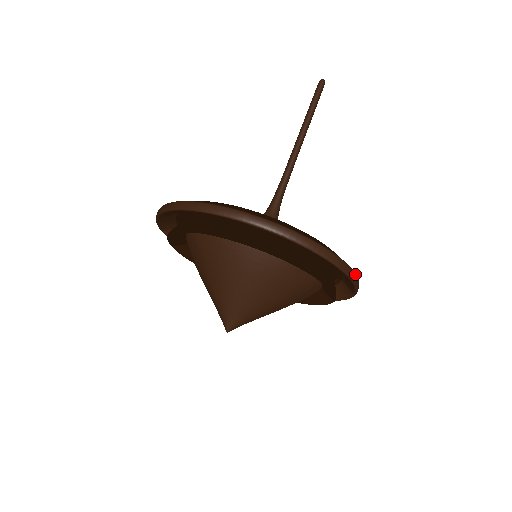
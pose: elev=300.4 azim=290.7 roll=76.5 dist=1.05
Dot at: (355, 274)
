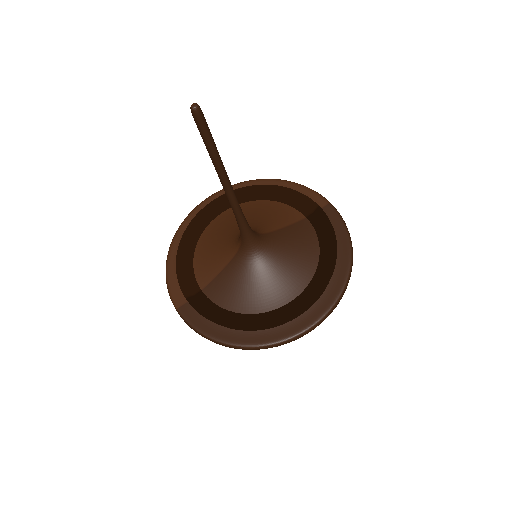
Dot at: (348, 231)
